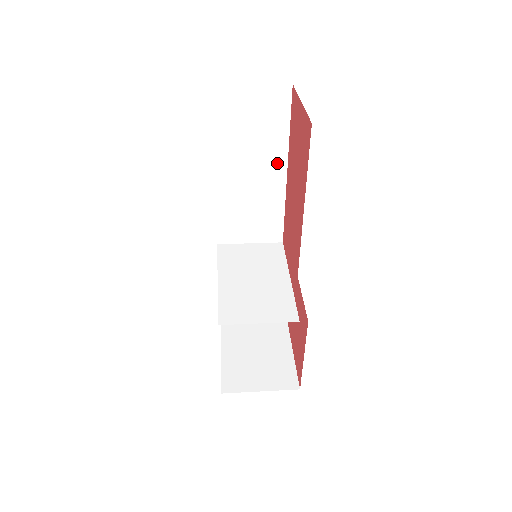
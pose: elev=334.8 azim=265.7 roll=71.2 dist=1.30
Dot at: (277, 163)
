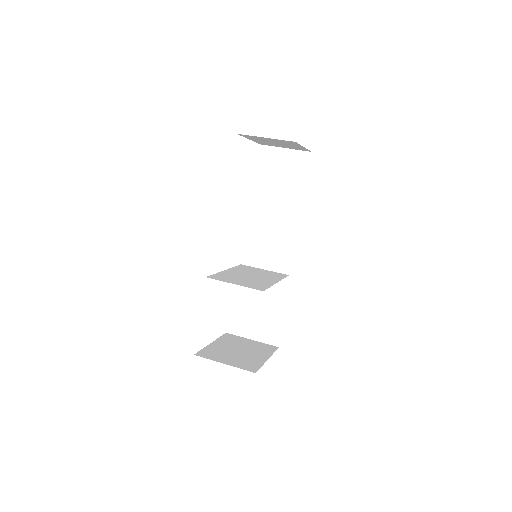
Dot at: (294, 206)
